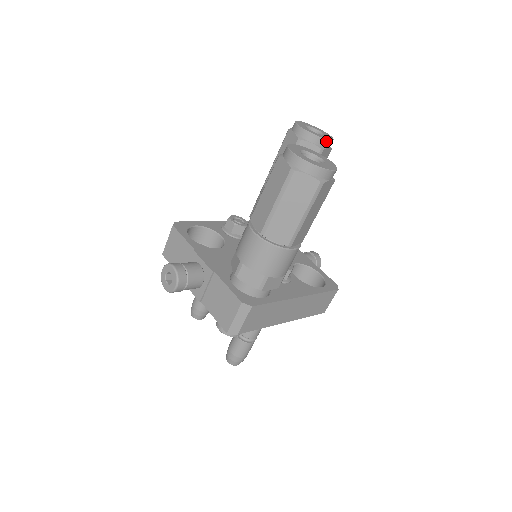
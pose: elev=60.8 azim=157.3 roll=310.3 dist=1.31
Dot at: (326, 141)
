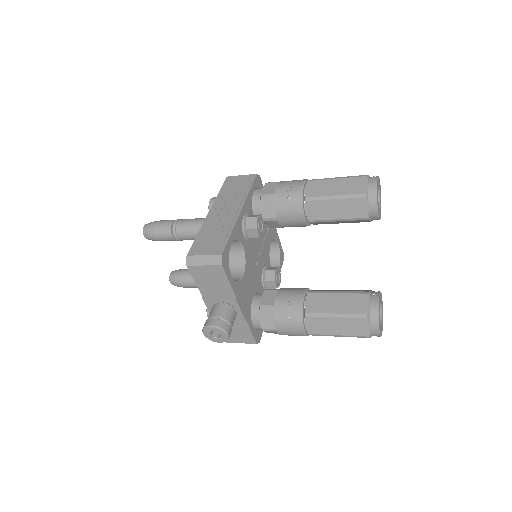
Dot at: occluded
